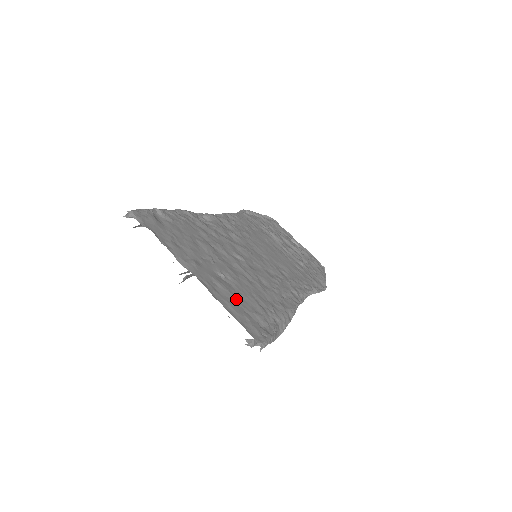
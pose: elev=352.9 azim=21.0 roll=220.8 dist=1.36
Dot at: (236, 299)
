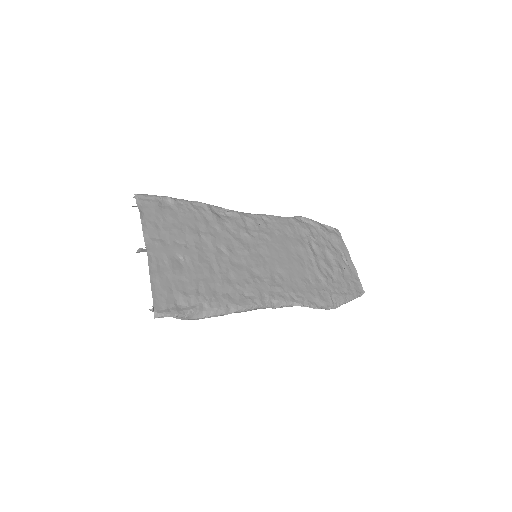
Dot at: (173, 278)
